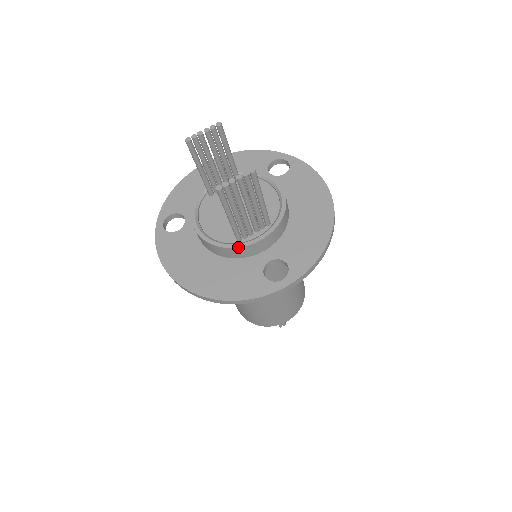
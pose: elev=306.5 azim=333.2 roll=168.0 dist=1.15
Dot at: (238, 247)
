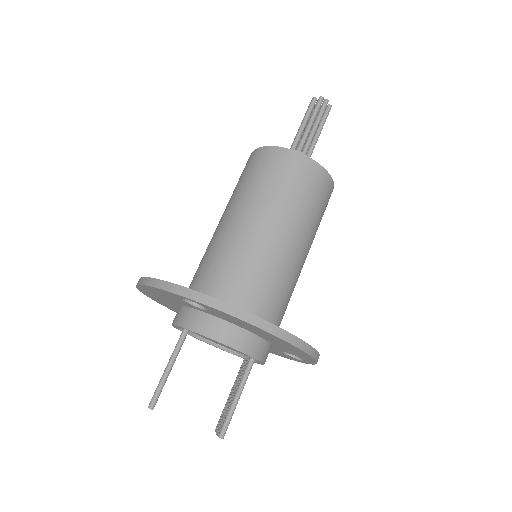
Dot at: occluded
